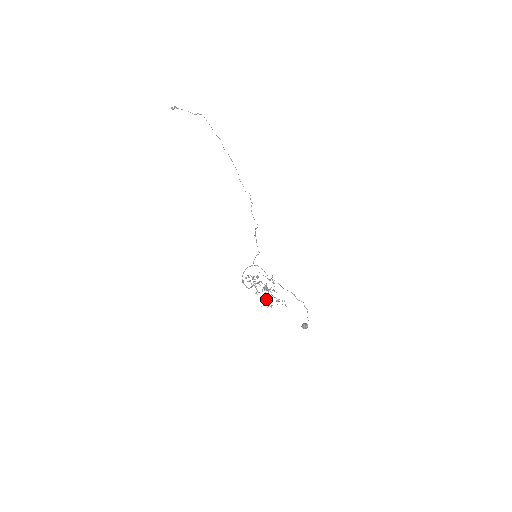
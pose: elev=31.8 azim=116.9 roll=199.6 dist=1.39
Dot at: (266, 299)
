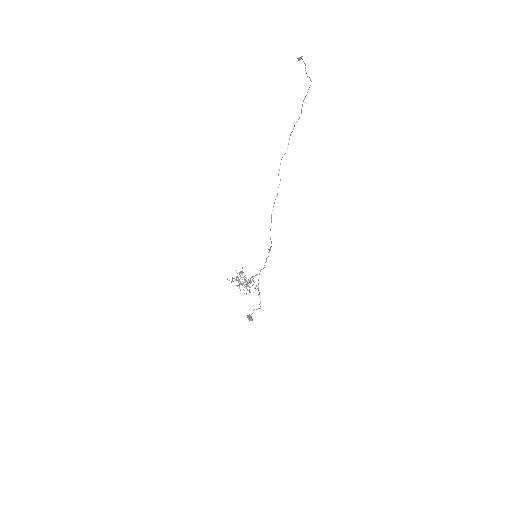
Dot at: occluded
